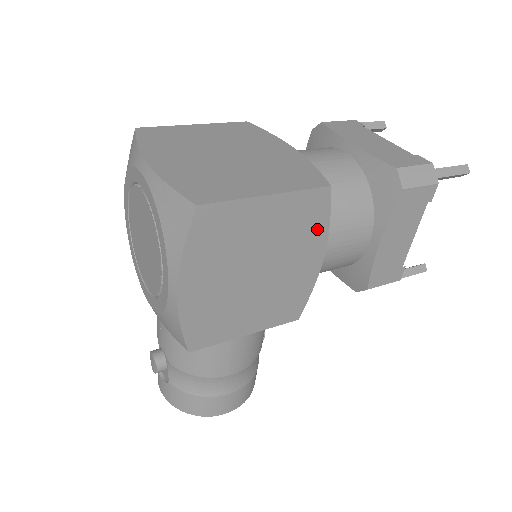
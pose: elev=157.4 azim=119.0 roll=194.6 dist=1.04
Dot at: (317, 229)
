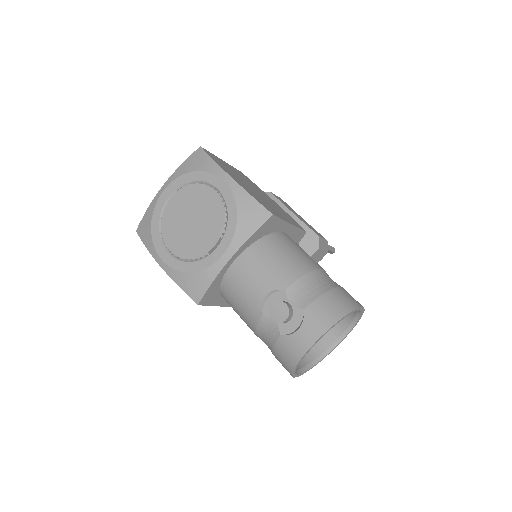
Dot at: (257, 187)
